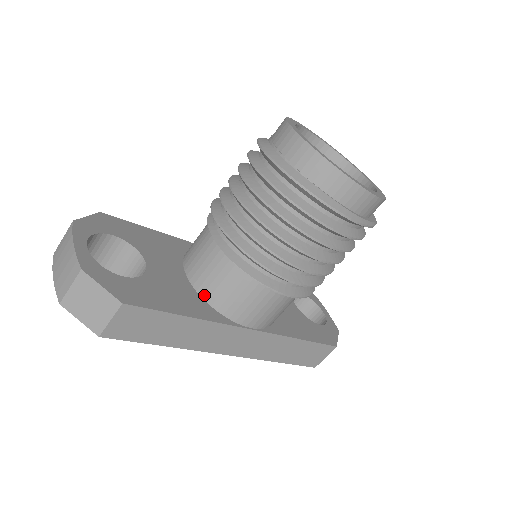
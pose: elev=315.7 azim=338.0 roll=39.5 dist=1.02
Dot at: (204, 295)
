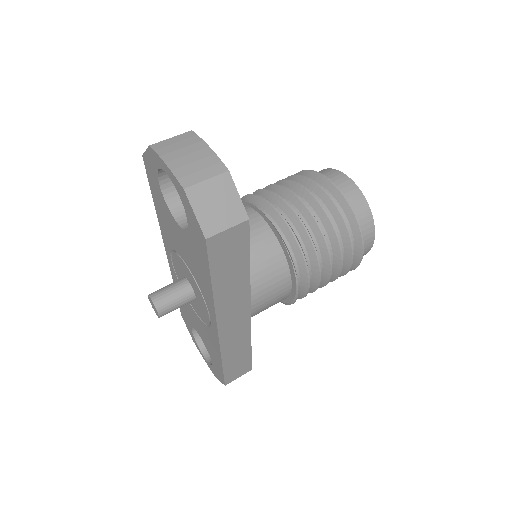
Dot at: occluded
